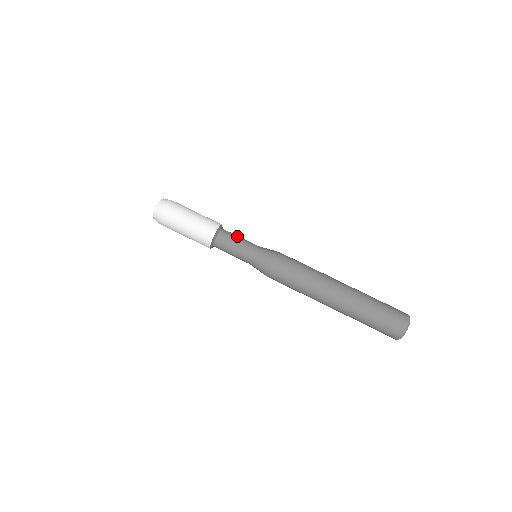
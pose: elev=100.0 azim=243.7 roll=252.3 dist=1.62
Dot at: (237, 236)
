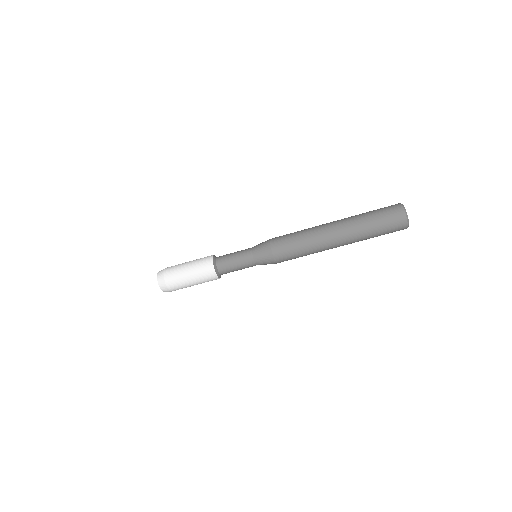
Dot at: (231, 253)
